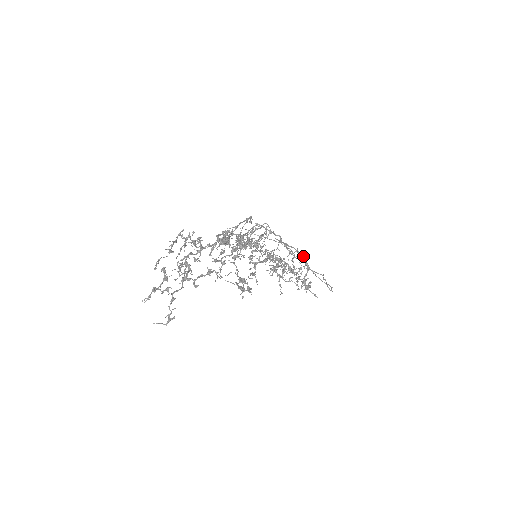
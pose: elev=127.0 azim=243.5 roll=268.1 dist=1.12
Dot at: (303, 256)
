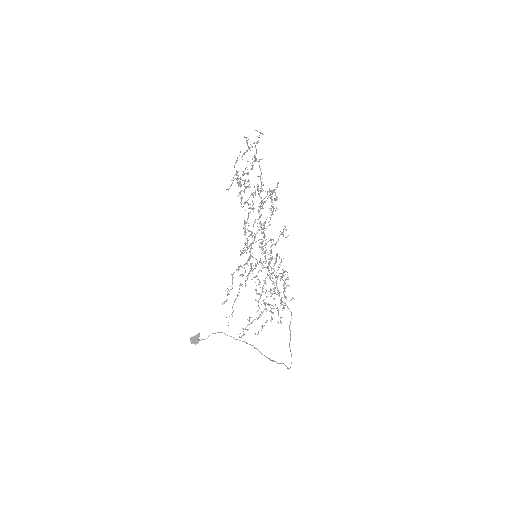
Dot at: (275, 304)
